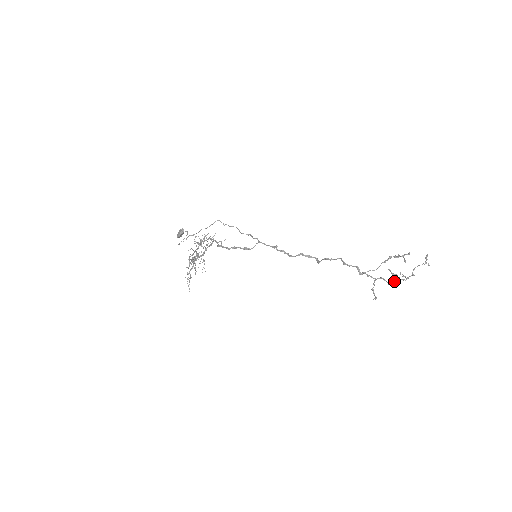
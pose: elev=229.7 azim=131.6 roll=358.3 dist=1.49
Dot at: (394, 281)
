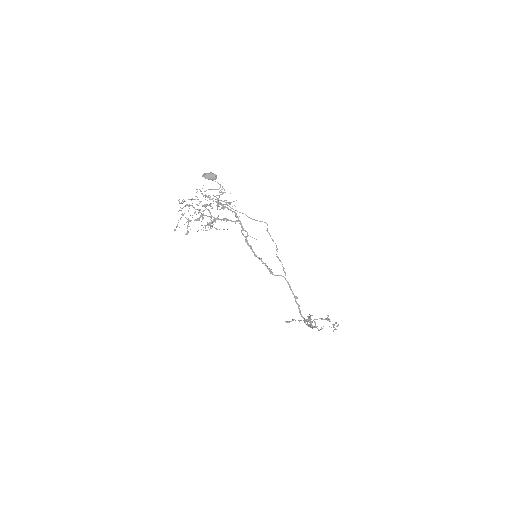
Dot at: (310, 325)
